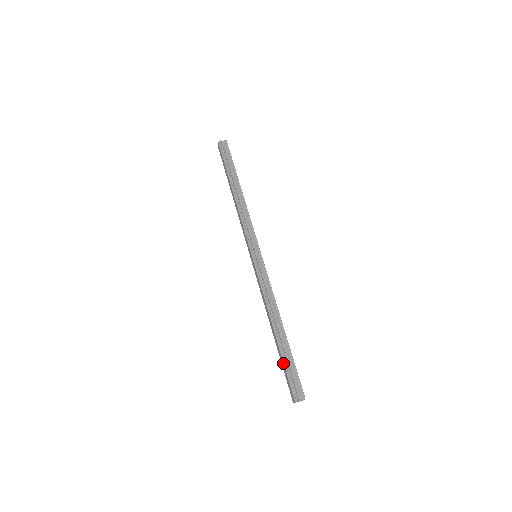
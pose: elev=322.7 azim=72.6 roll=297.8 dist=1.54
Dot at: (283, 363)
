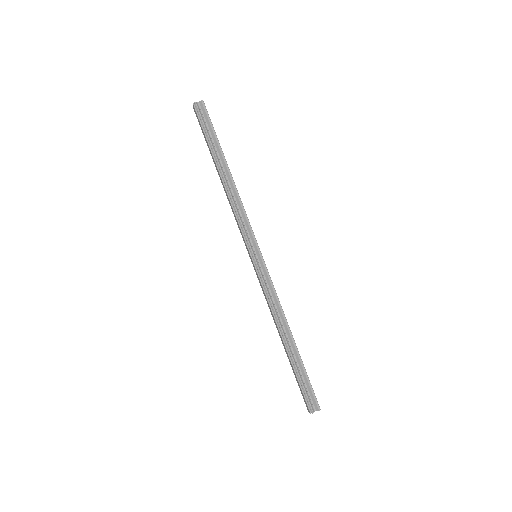
Dot at: (296, 376)
